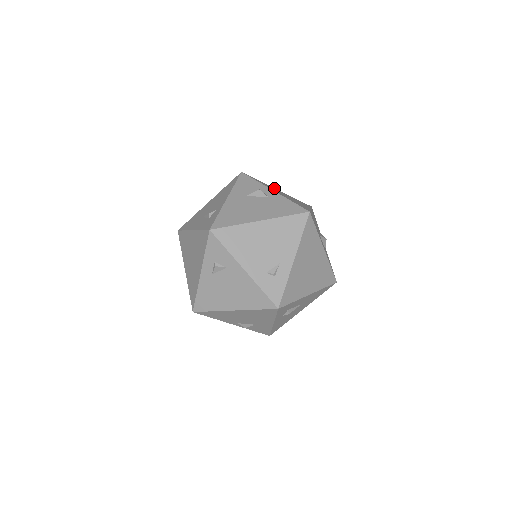
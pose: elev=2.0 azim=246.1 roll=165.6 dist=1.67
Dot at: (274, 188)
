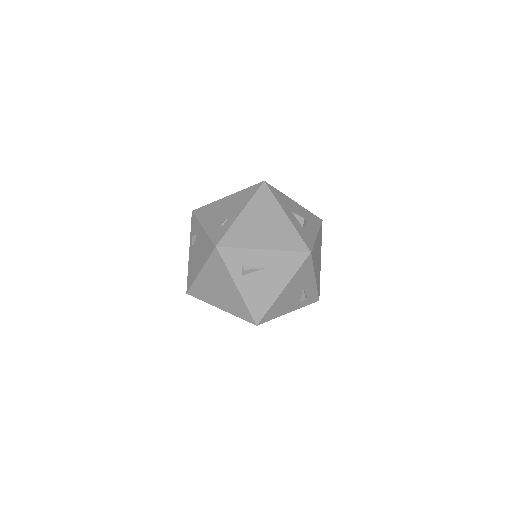
Dot at: occluded
